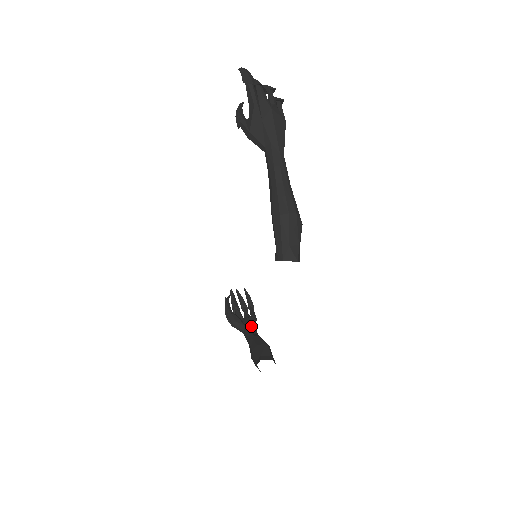
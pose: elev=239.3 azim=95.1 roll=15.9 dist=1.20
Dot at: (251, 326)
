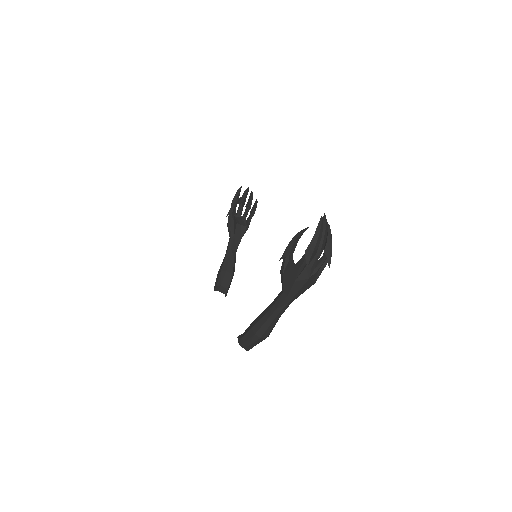
Dot at: (238, 238)
